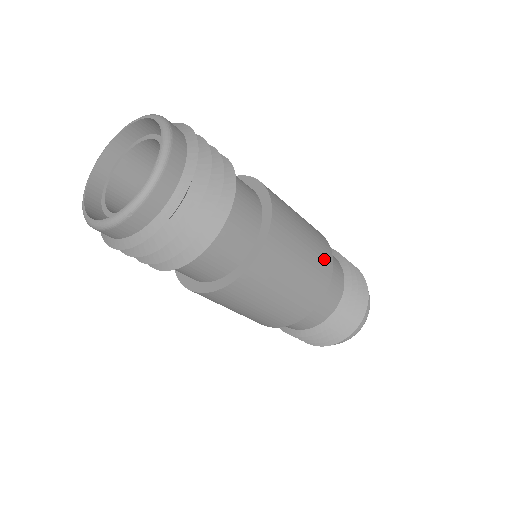
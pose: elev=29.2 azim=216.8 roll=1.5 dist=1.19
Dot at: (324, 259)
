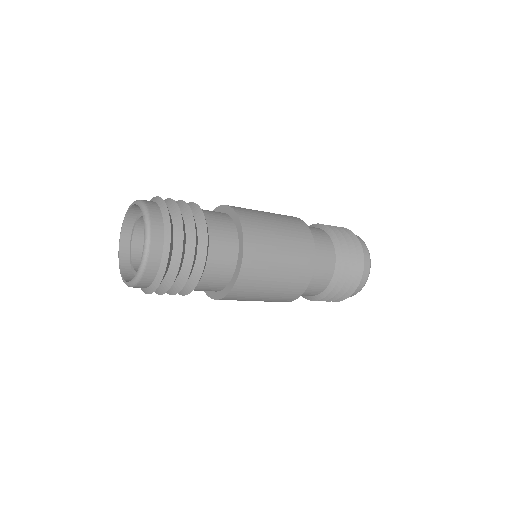
Dot at: (296, 224)
